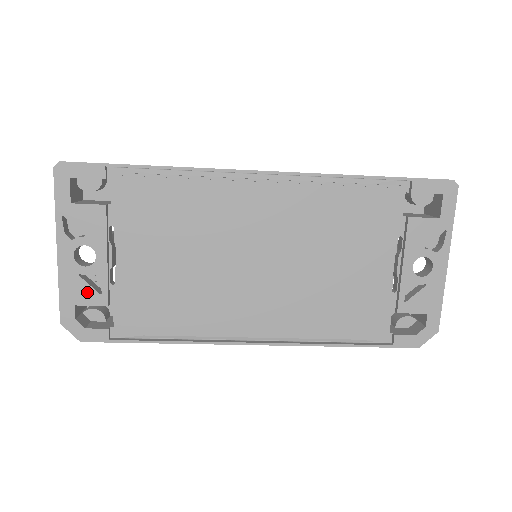
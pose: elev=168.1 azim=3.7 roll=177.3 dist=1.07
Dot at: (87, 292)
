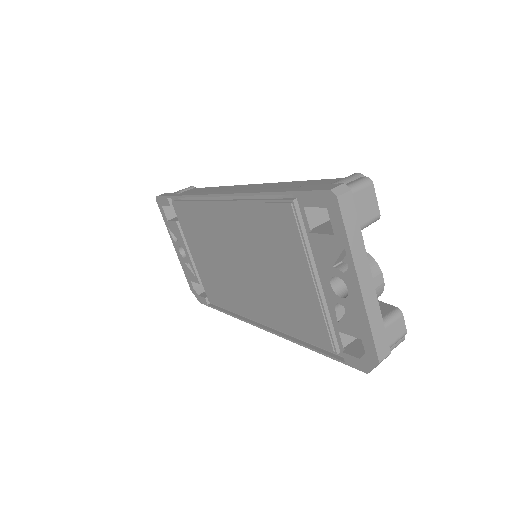
Dot at: (191, 274)
